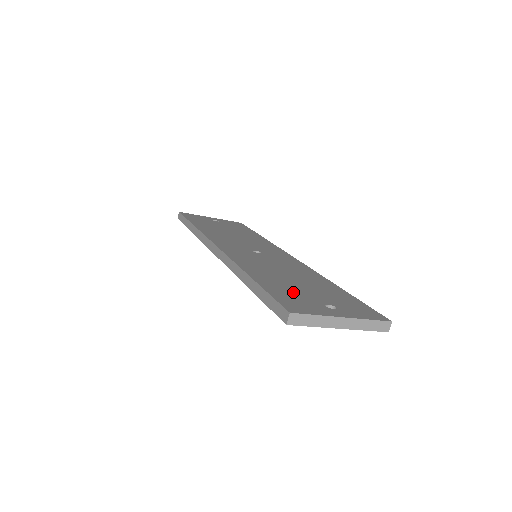
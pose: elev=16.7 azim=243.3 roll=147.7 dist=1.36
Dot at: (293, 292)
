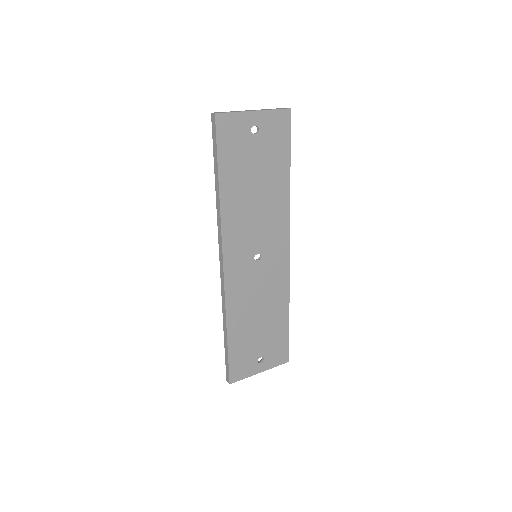
Dot at: (246, 349)
